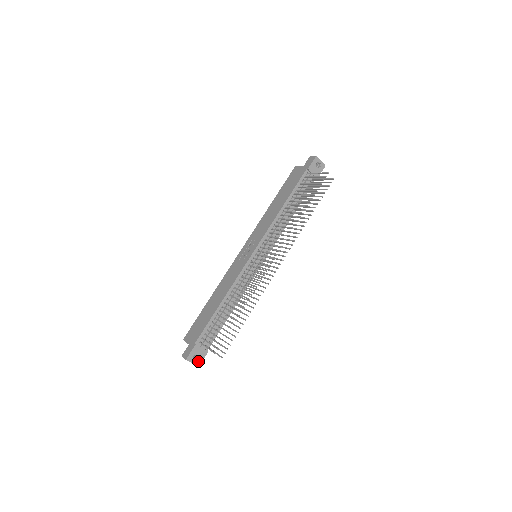
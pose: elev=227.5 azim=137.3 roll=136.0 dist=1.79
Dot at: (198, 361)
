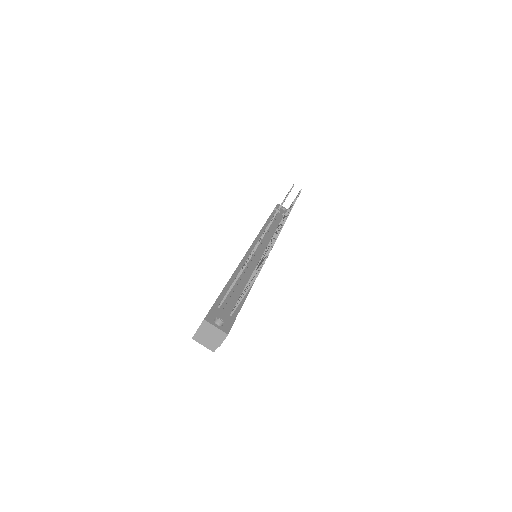
Dot at: (224, 327)
